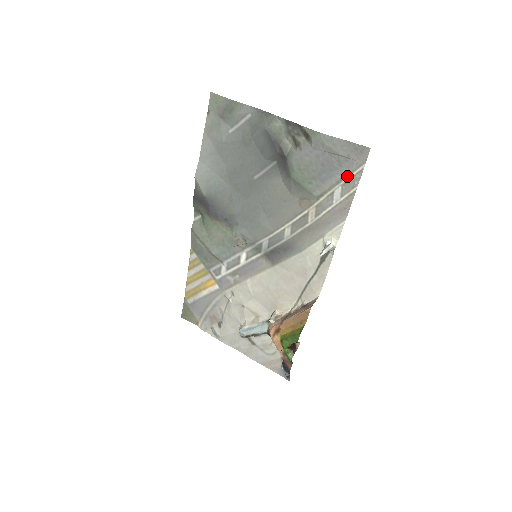
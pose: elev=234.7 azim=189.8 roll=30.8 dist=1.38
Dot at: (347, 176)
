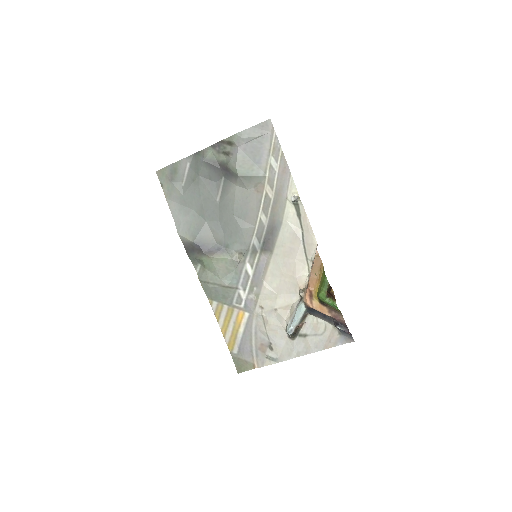
Dot at: (270, 147)
